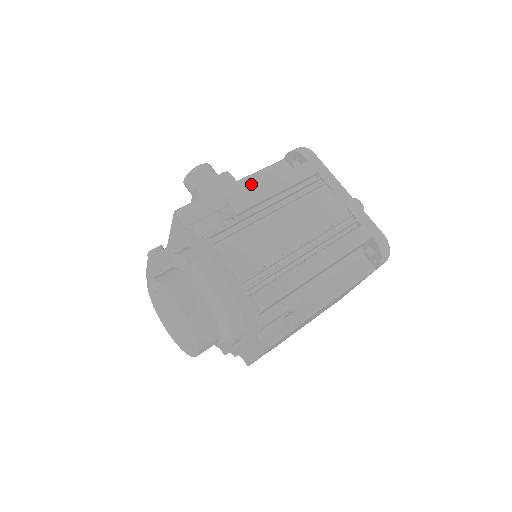
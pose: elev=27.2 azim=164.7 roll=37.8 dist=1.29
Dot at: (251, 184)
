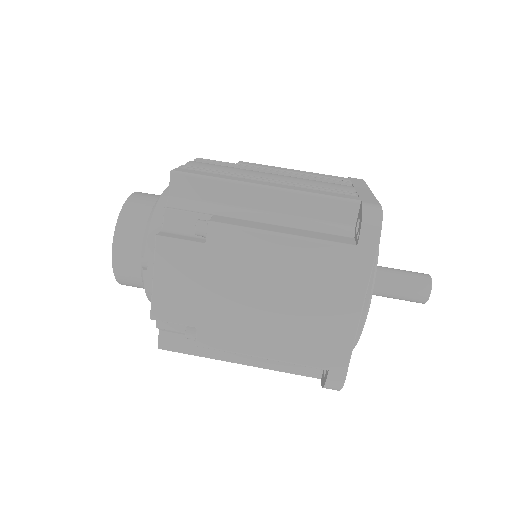
Dot at: occluded
